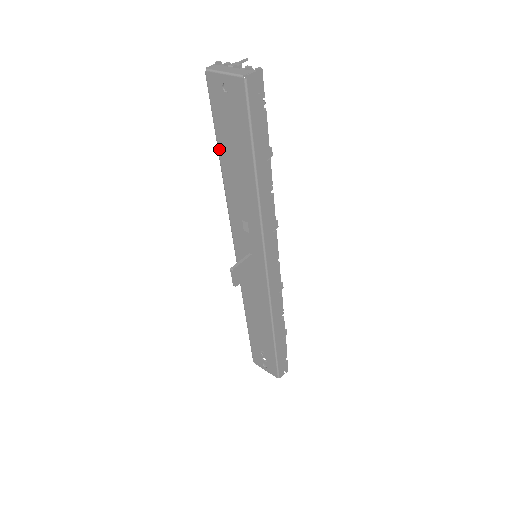
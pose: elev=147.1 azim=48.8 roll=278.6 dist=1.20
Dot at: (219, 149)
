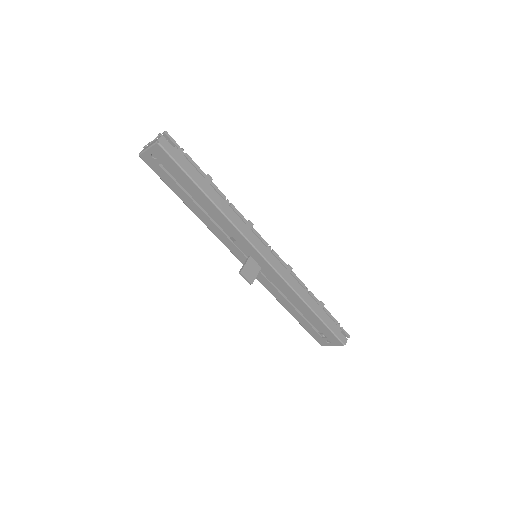
Dot at: (180, 198)
